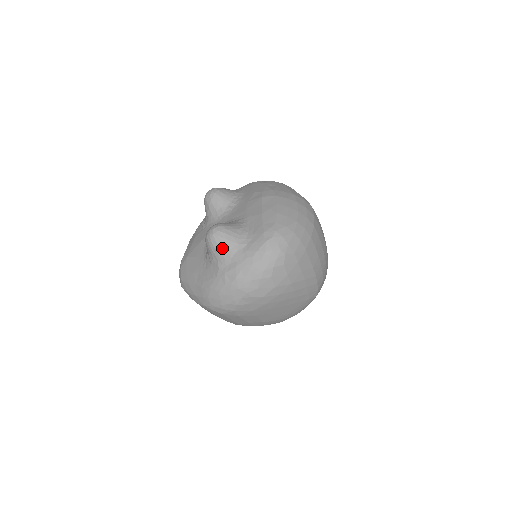
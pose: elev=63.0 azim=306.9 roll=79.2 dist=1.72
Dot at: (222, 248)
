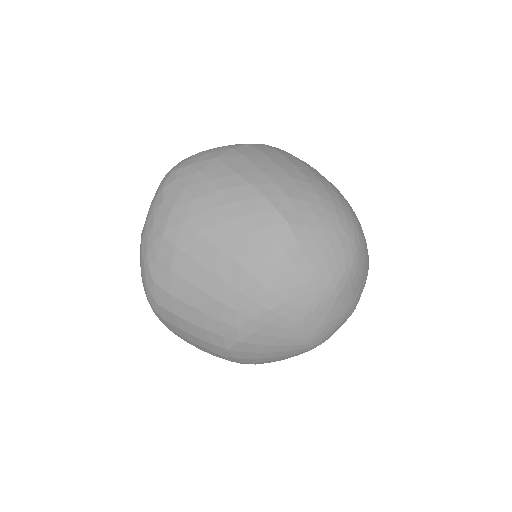
Dot at: occluded
